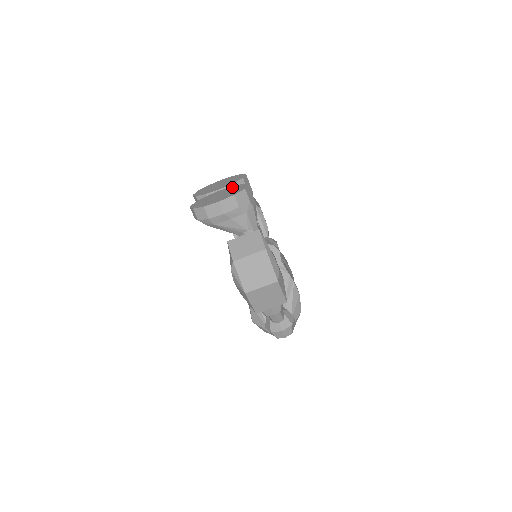
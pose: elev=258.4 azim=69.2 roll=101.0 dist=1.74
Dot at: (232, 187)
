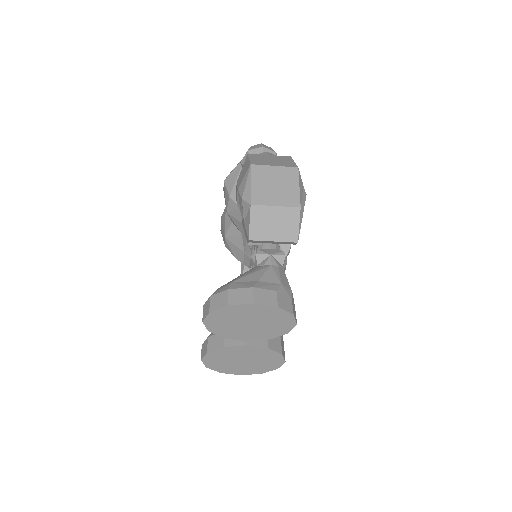
Dot at: (265, 353)
